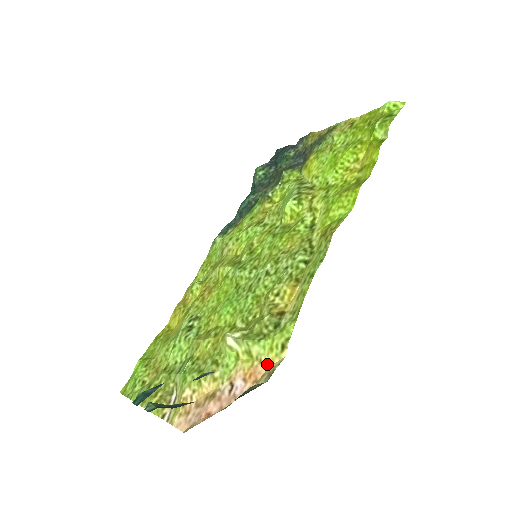
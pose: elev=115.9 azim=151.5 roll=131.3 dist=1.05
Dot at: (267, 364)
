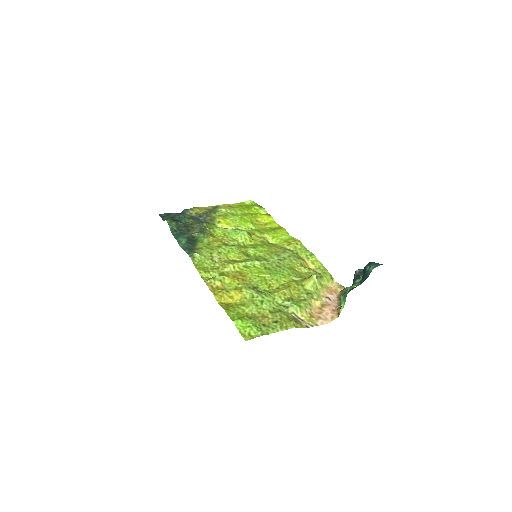
Dot at: (331, 287)
